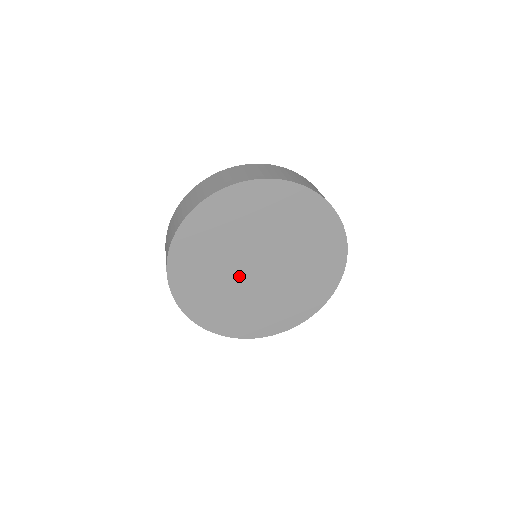
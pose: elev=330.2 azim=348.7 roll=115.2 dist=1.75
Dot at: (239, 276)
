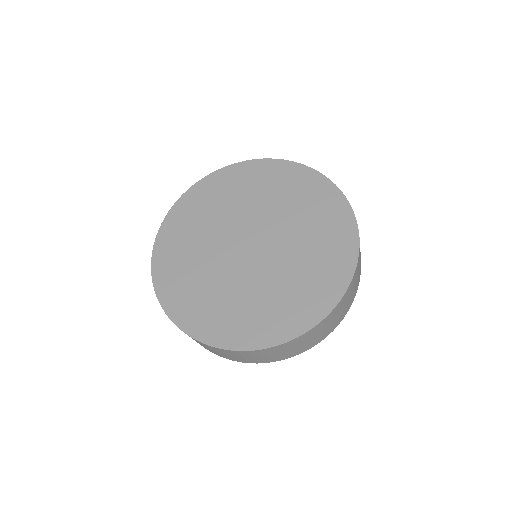
Dot at: (225, 254)
